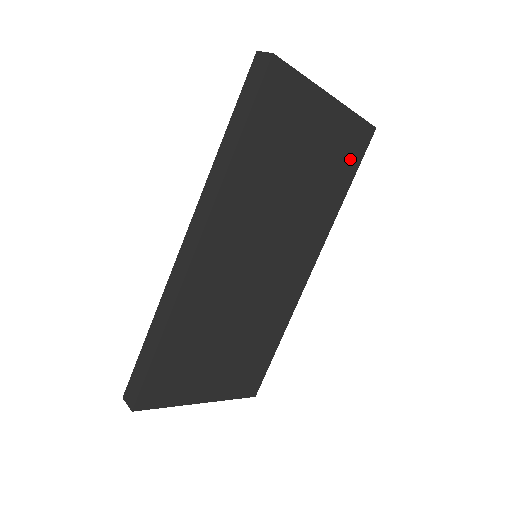
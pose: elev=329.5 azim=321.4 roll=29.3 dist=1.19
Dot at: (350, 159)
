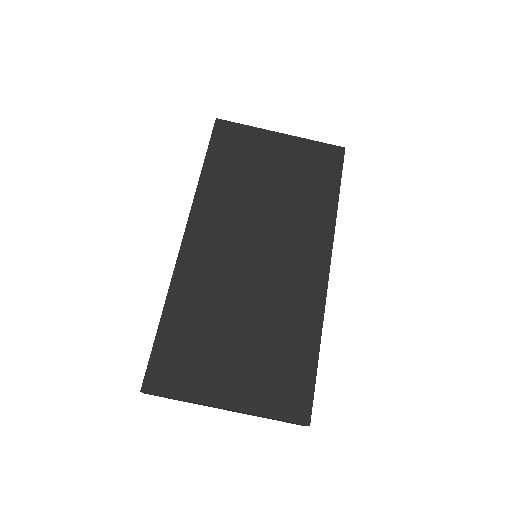
Dot at: (326, 171)
